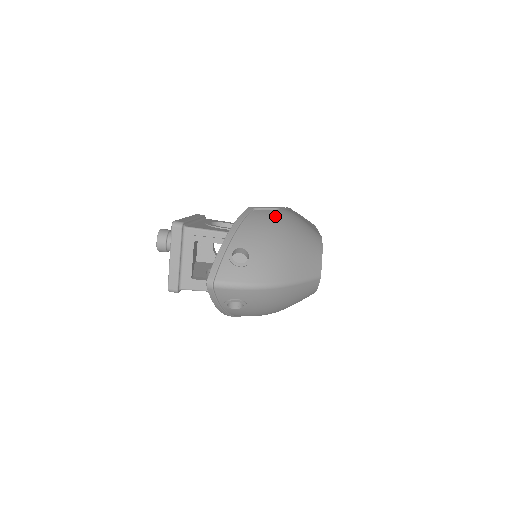
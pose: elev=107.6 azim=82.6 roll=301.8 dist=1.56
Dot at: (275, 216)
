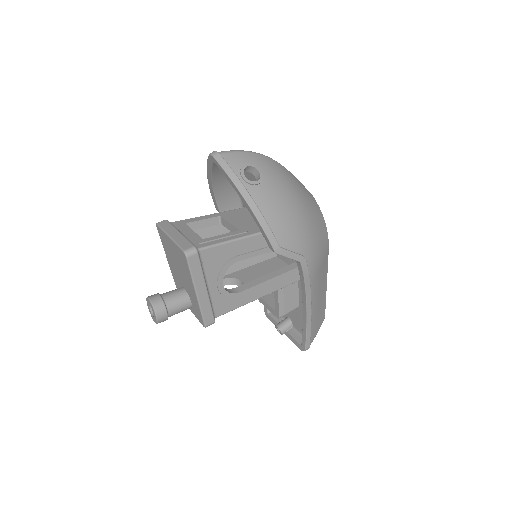
Dot at: occluded
